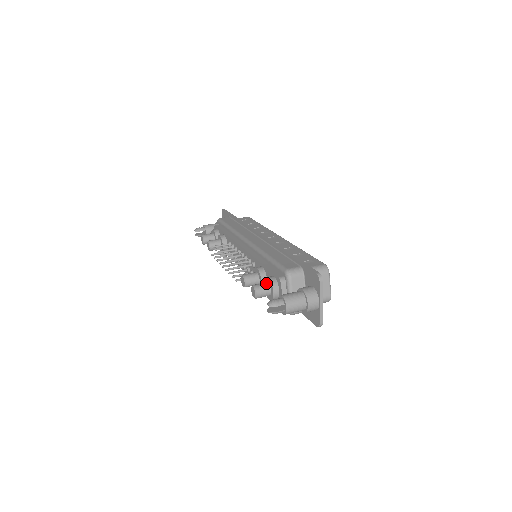
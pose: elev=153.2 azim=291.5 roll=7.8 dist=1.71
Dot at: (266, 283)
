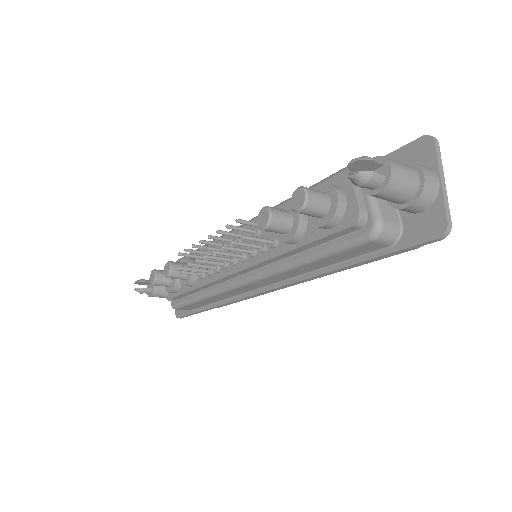
Dot at: occluded
